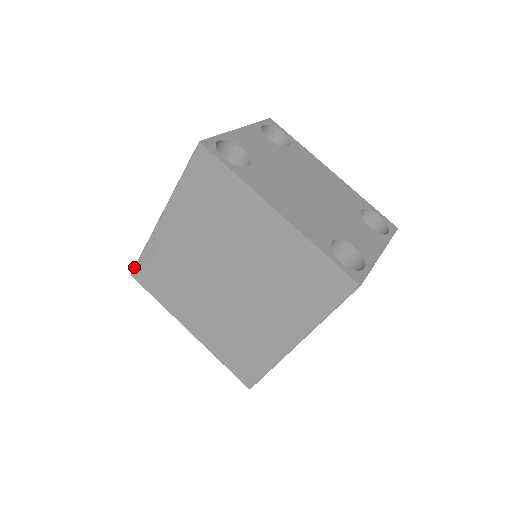
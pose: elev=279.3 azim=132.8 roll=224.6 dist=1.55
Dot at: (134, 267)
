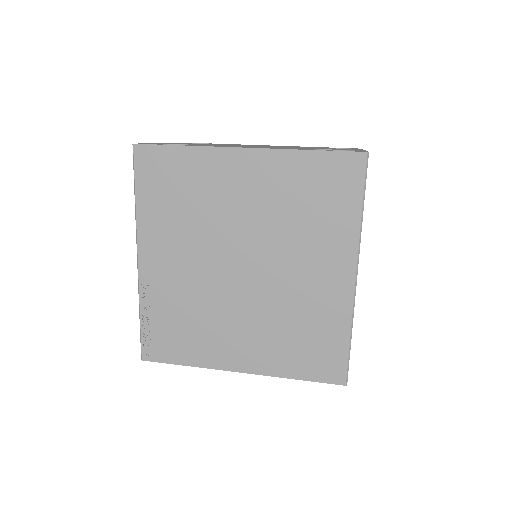
Dot at: occluded
